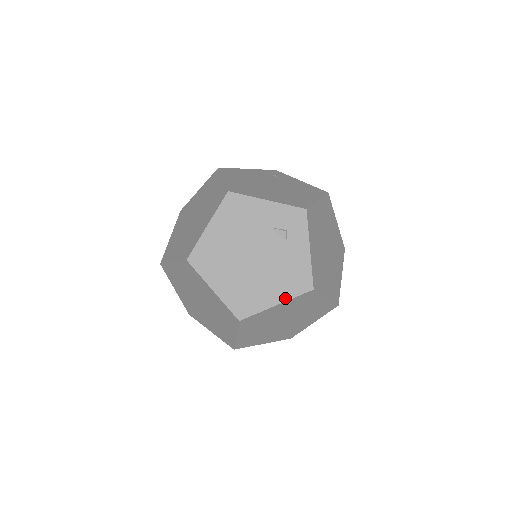
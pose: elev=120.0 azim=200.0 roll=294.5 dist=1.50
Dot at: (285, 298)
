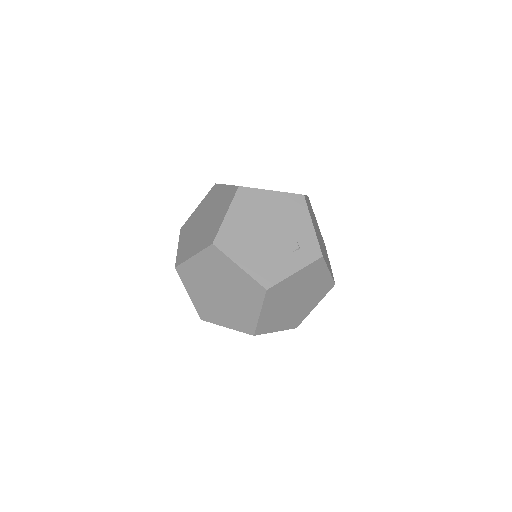
Dot at: (249, 271)
